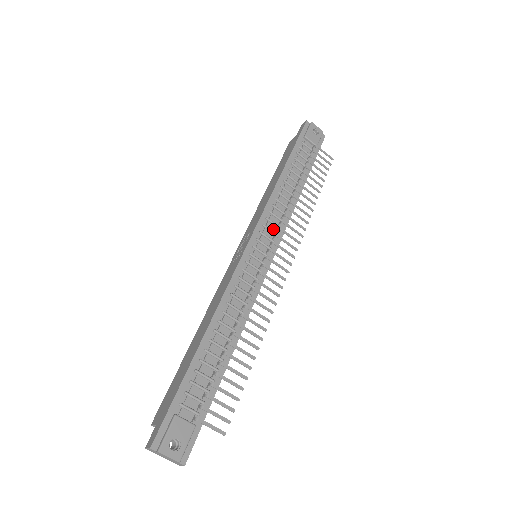
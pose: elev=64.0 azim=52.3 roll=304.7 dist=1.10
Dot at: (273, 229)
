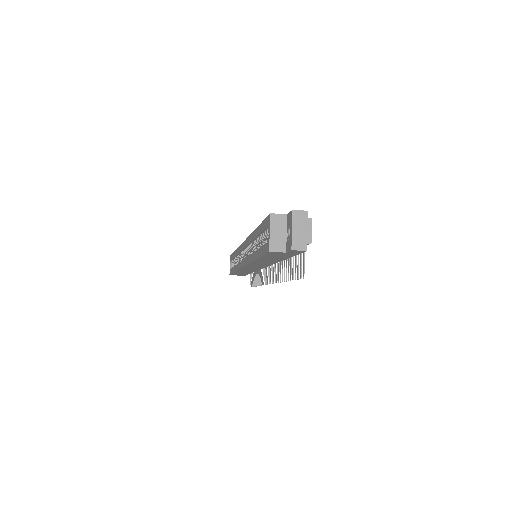
Dot at: occluded
